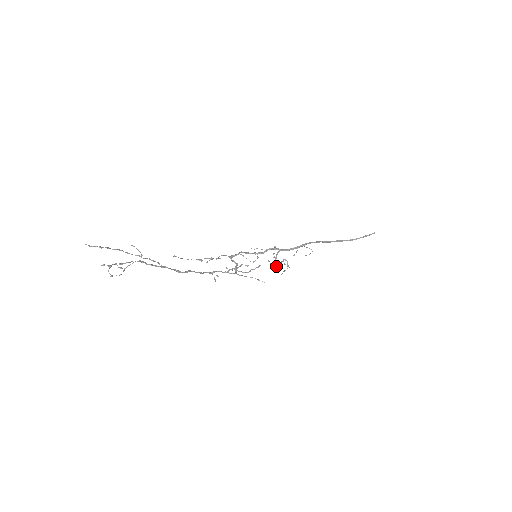
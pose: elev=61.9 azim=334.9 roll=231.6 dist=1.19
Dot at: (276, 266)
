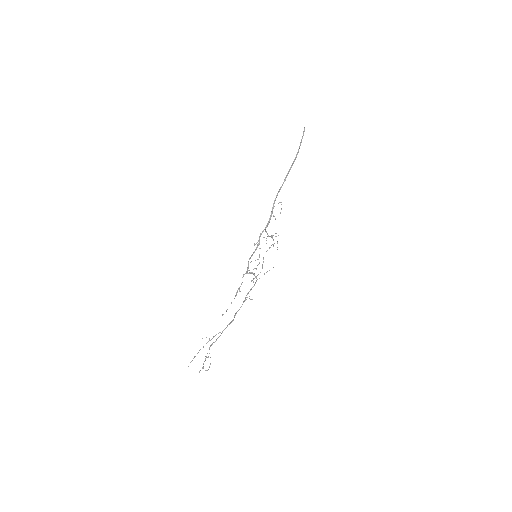
Dot at: occluded
